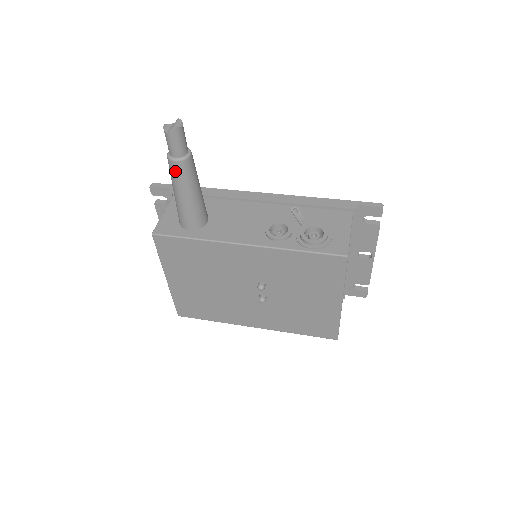
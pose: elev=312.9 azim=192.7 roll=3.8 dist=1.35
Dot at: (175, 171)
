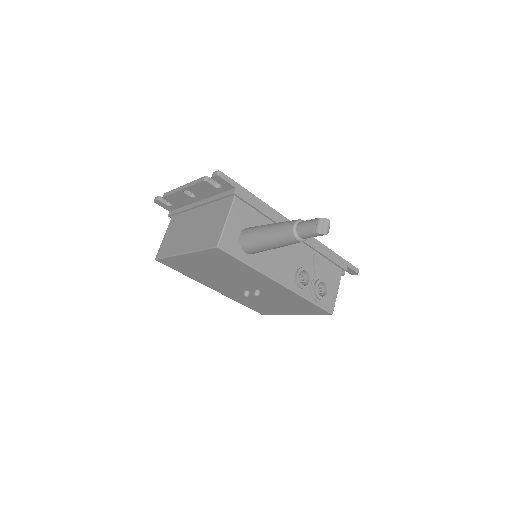
Dot at: (289, 241)
